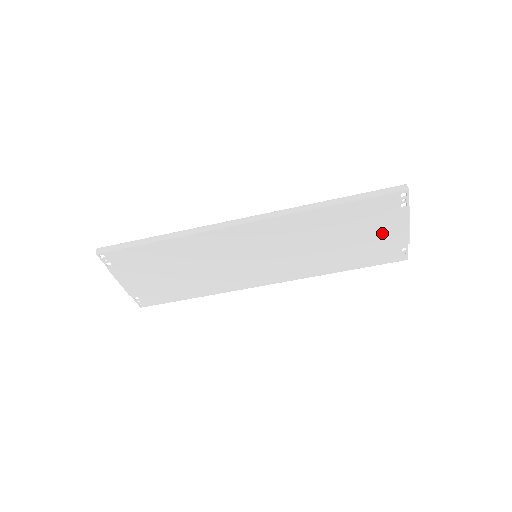
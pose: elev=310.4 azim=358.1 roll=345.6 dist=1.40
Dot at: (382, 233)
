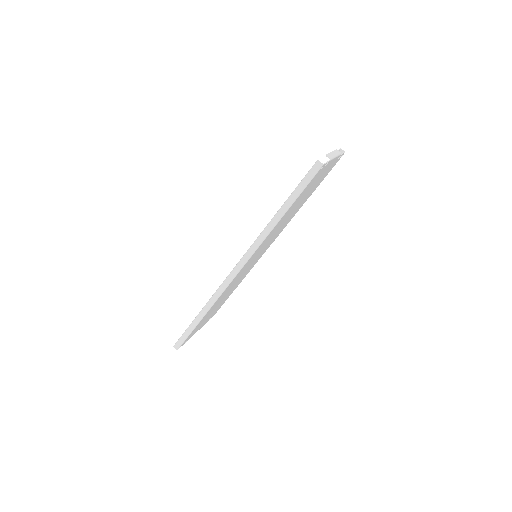
Dot at: (321, 176)
